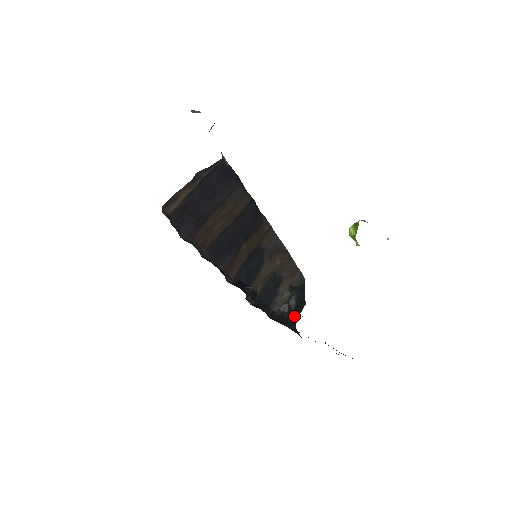
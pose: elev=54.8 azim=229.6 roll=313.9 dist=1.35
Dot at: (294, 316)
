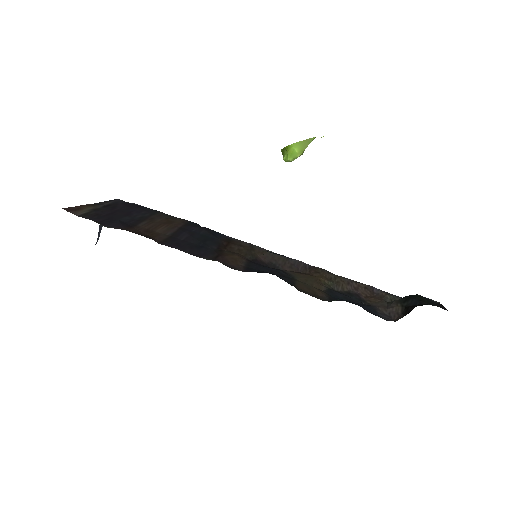
Dot at: occluded
